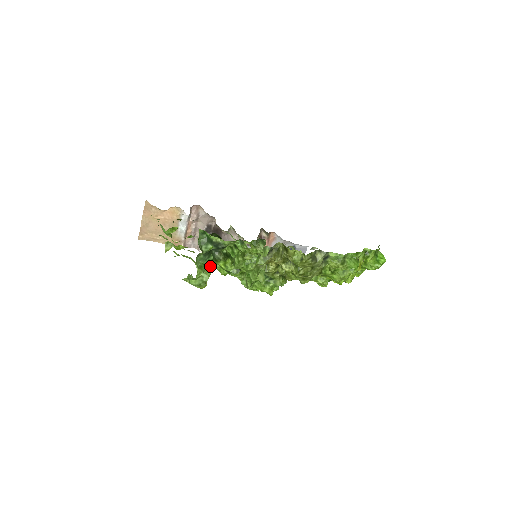
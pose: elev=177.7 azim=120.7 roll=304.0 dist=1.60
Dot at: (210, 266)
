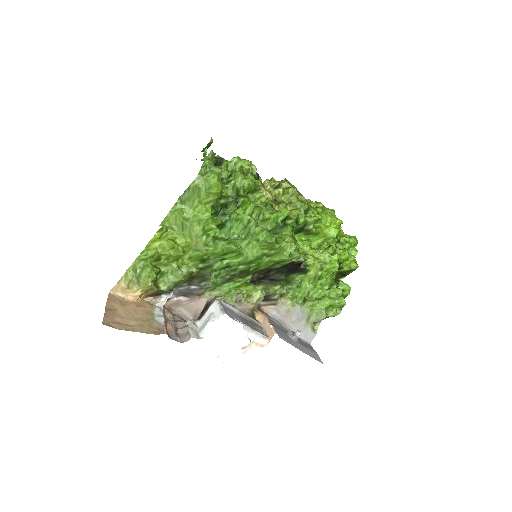
Dot at: occluded
